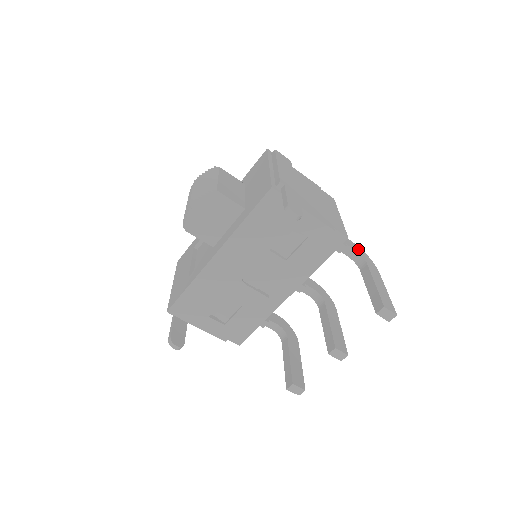
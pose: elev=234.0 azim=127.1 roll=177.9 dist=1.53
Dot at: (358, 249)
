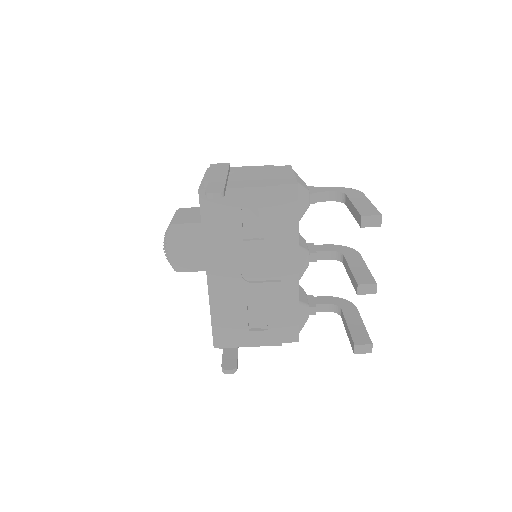
Dot at: (335, 189)
